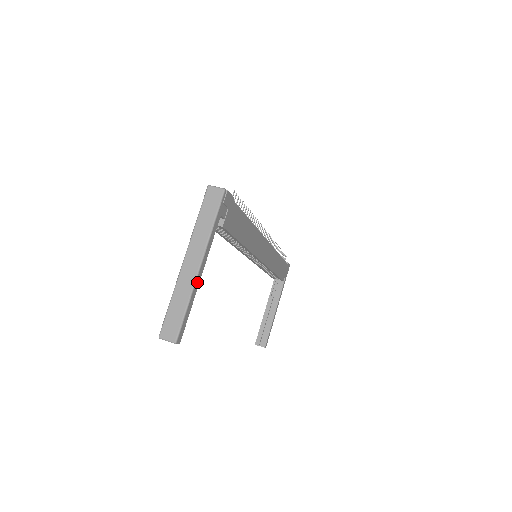
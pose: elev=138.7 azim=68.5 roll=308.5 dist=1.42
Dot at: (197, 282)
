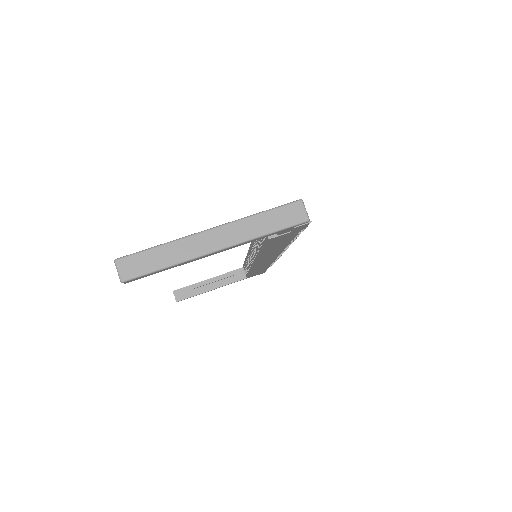
Dot at: (197, 258)
